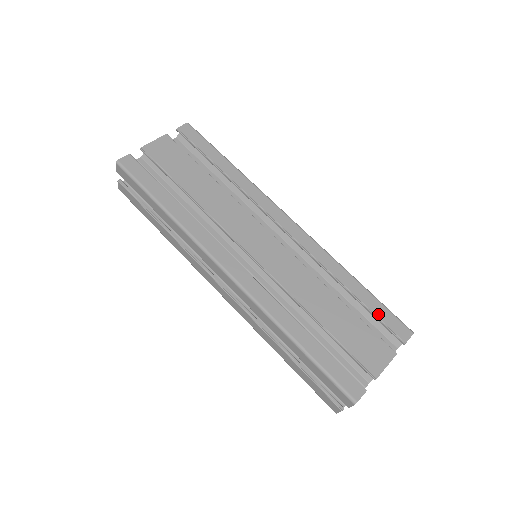
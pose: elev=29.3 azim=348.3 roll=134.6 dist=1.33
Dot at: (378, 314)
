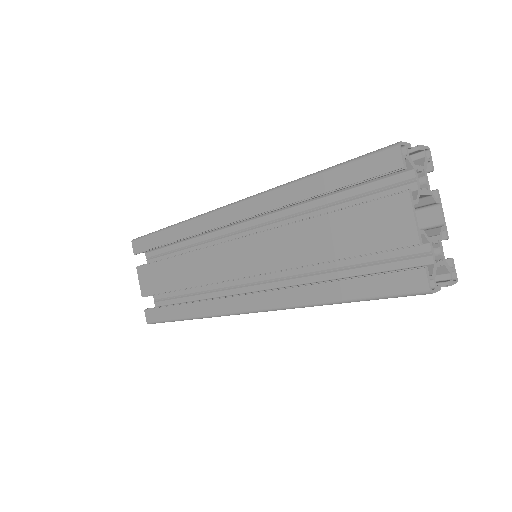
Dot at: (353, 180)
